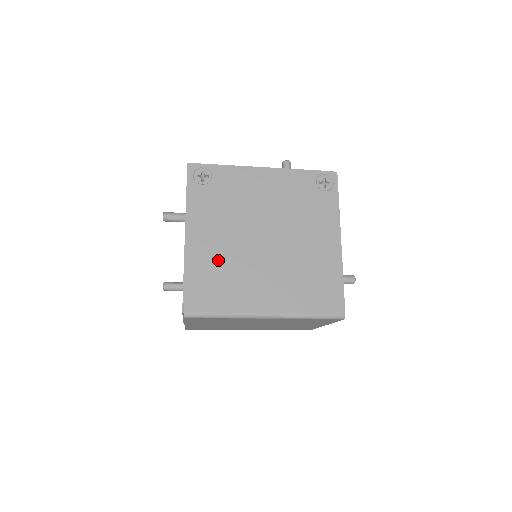
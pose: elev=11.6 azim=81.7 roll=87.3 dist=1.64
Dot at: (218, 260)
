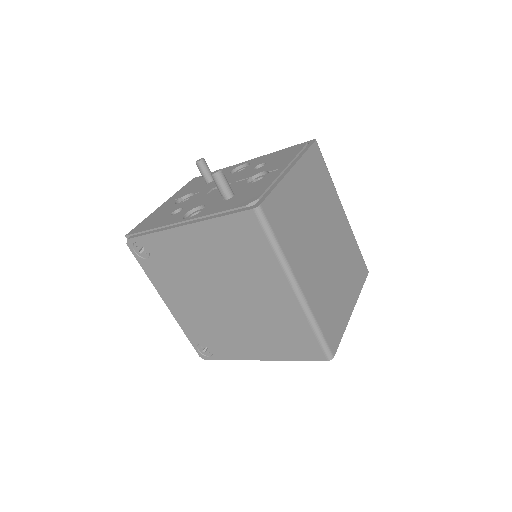
Dot at: occluded
